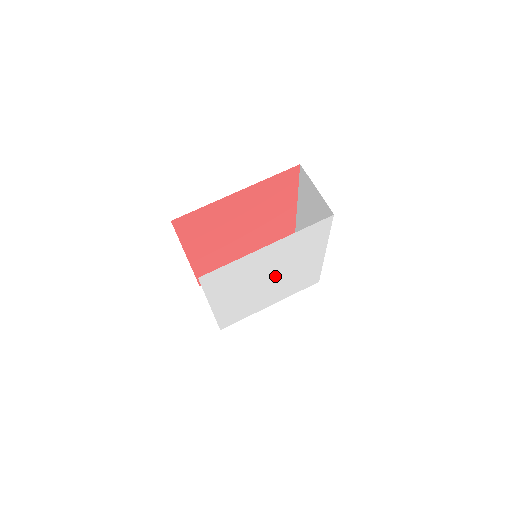
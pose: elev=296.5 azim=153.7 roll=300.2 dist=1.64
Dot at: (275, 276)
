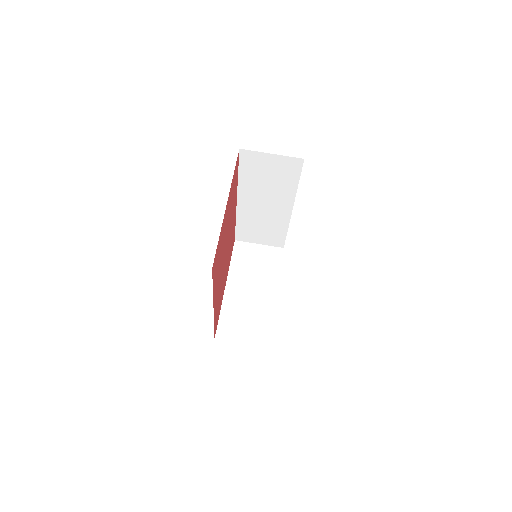
Dot at: occluded
